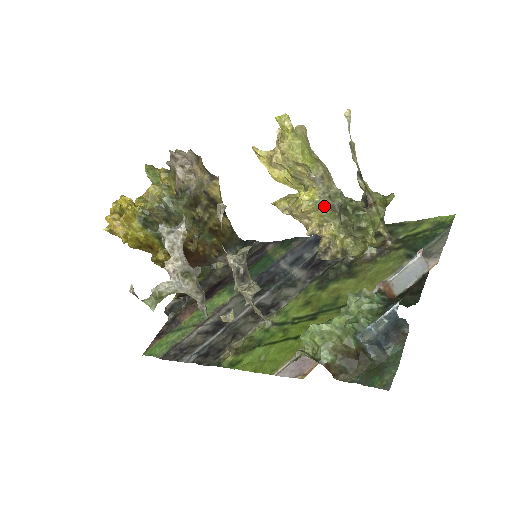
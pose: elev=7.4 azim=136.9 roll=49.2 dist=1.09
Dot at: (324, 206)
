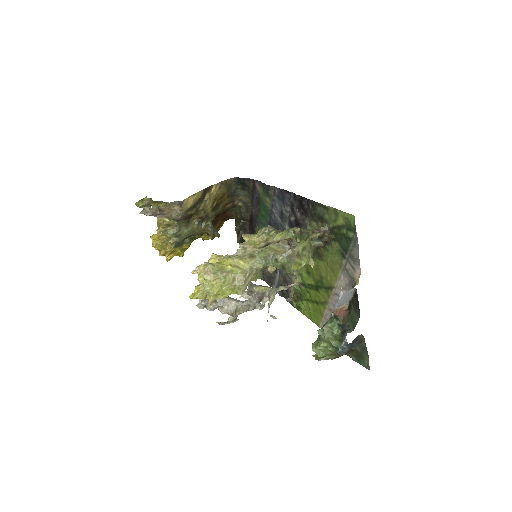
Dot at: (264, 269)
